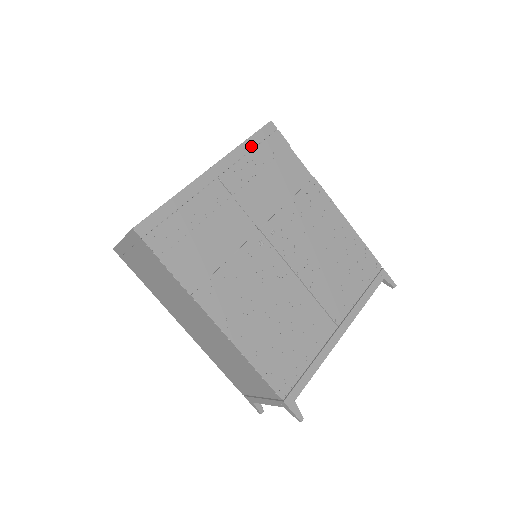
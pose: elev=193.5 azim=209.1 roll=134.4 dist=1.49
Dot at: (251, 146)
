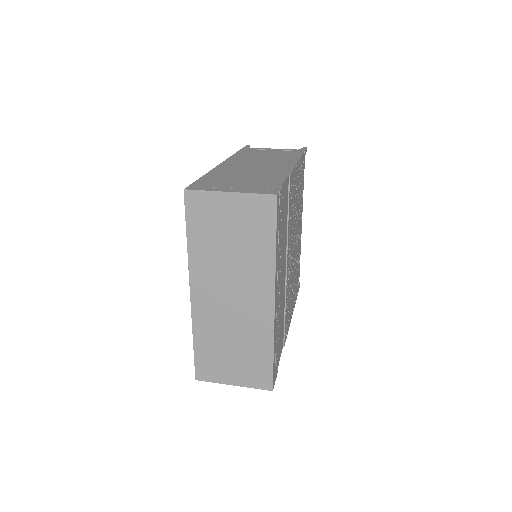
Dot at: (278, 241)
